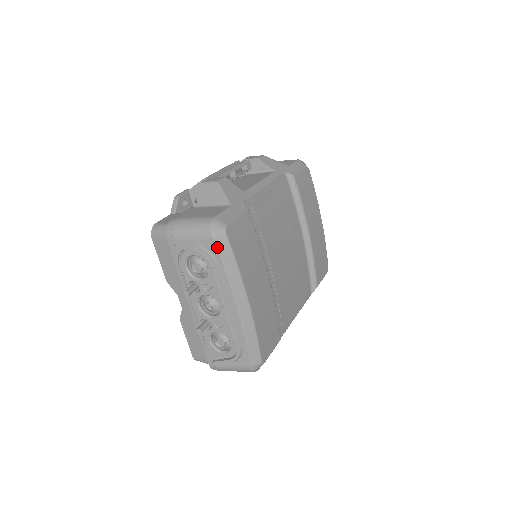
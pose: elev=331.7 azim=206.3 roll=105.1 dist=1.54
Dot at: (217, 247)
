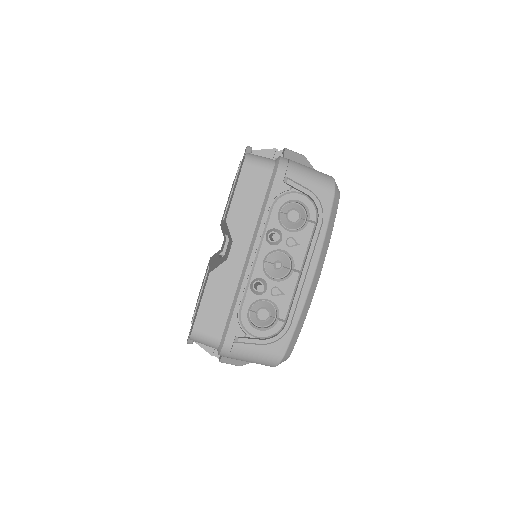
Dot at: (332, 204)
